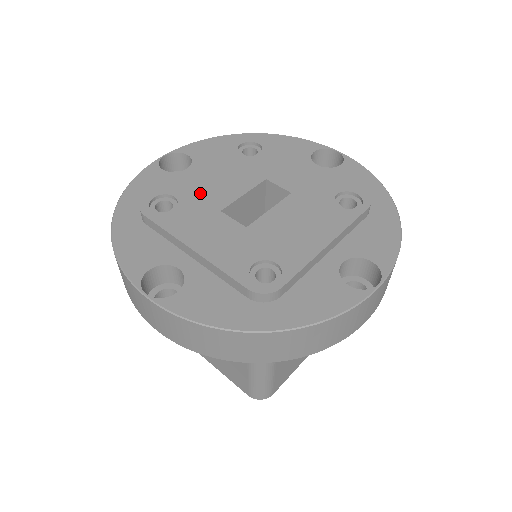
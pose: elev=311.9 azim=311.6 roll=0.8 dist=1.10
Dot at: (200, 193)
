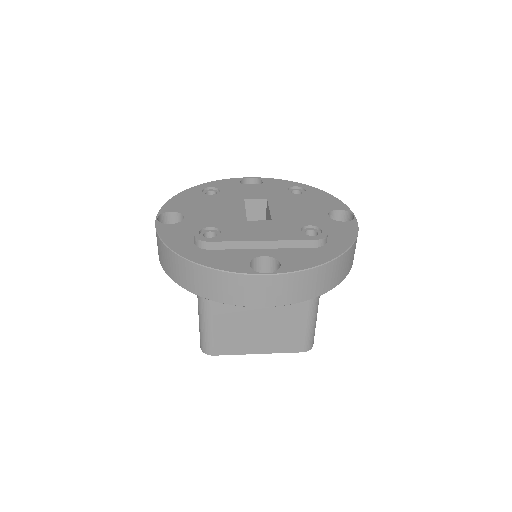
Dot at: (222, 219)
